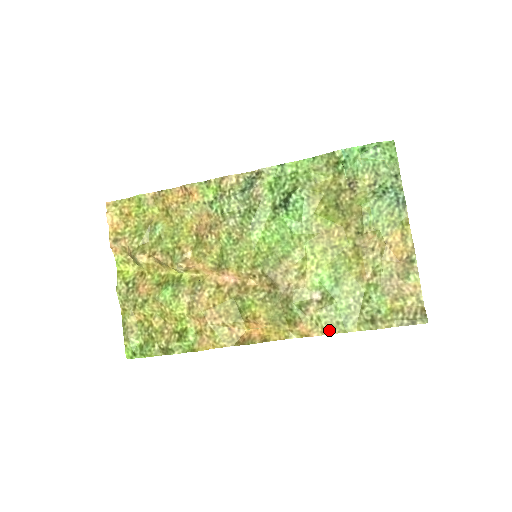
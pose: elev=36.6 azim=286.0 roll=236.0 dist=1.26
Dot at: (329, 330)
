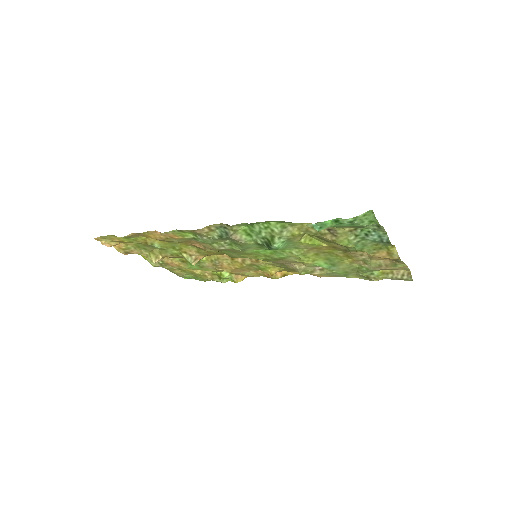
Dot at: occluded
